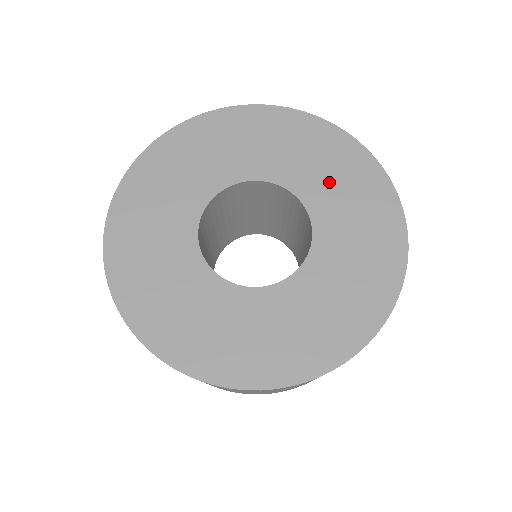
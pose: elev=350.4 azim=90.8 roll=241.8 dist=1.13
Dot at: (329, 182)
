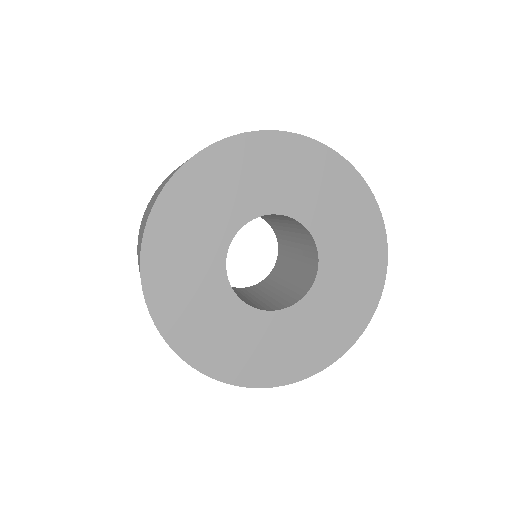
Dot at: (339, 223)
